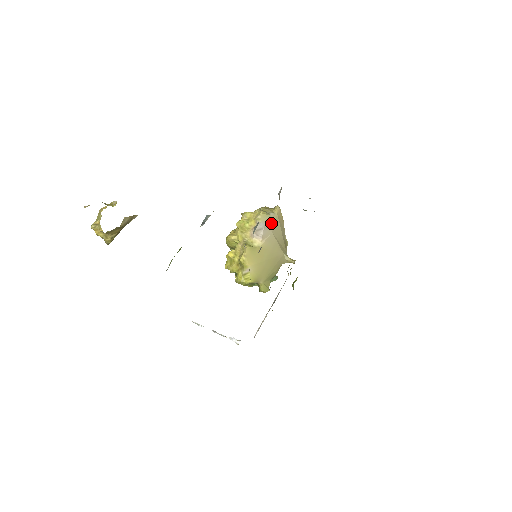
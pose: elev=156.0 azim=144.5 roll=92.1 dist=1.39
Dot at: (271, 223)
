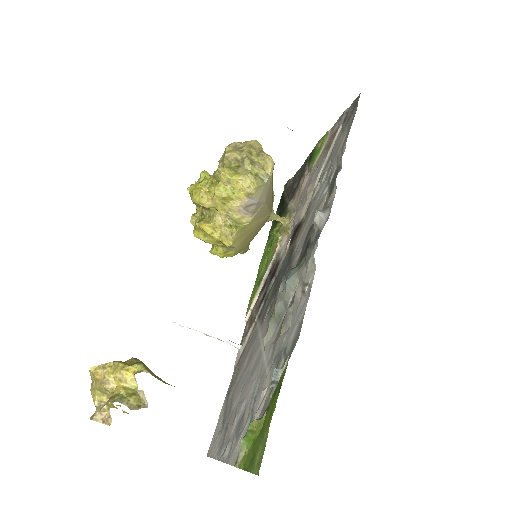
Dot at: (265, 192)
